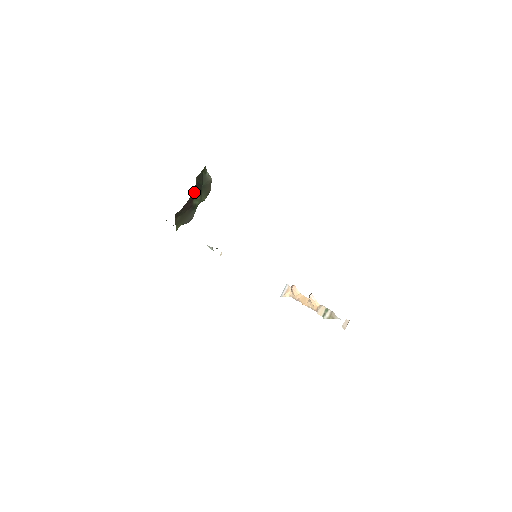
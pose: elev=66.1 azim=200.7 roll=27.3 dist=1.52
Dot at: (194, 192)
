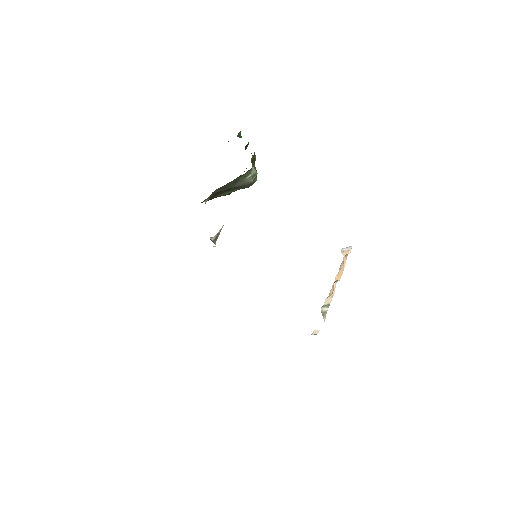
Dot at: (213, 196)
